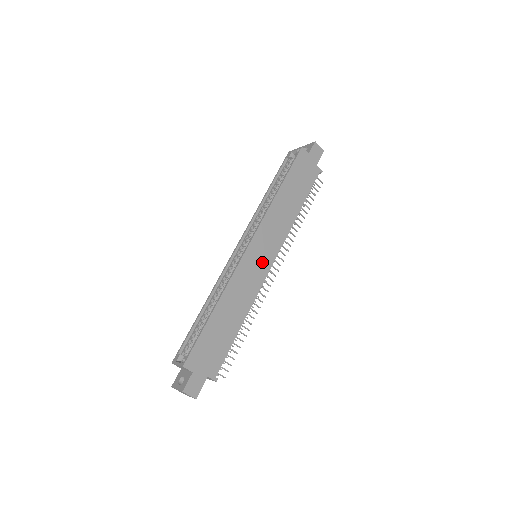
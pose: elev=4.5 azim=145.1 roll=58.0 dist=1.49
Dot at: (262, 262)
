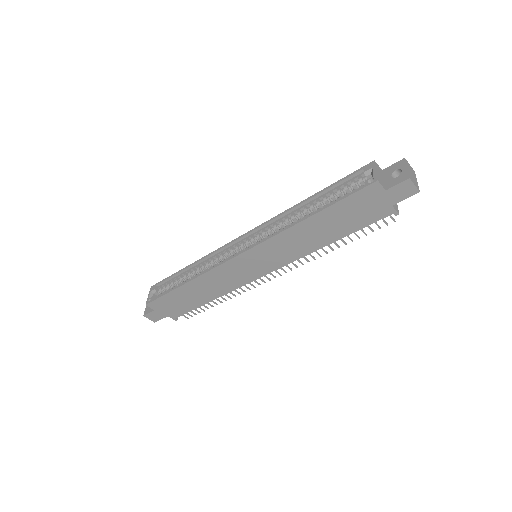
Dot at: (252, 270)
